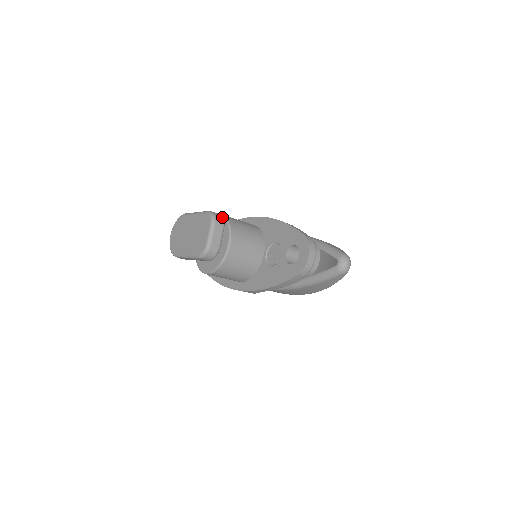
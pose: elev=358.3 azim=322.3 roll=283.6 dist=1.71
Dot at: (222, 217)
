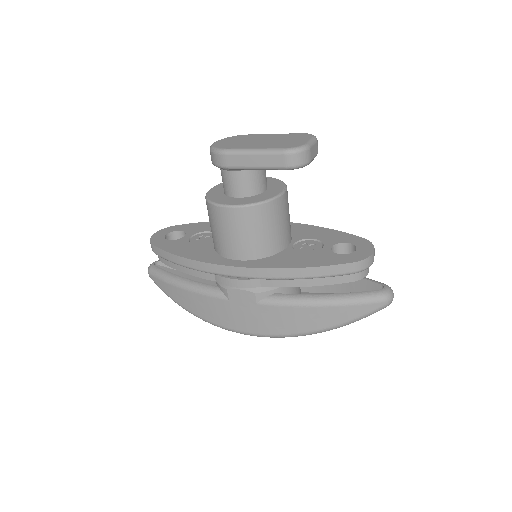
Dot at: occluded
